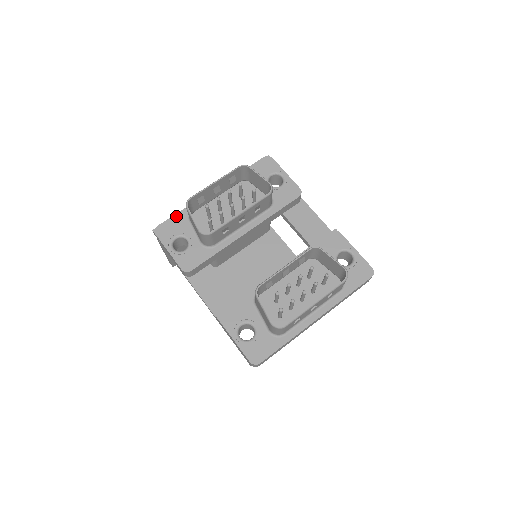
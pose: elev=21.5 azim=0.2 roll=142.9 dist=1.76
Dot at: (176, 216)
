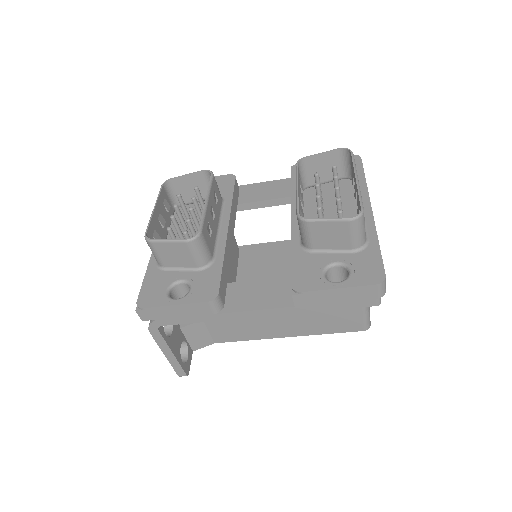
Dot at: (146, 279)
